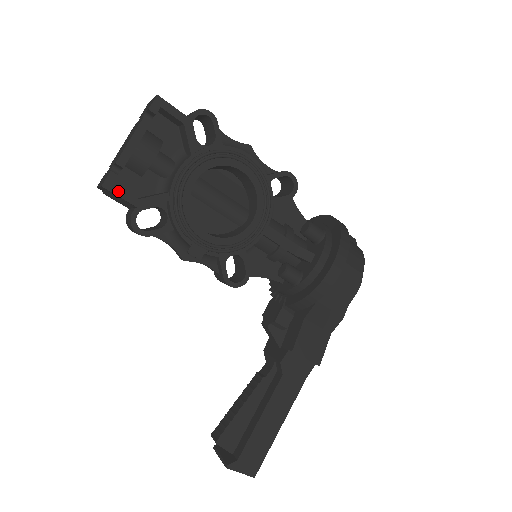
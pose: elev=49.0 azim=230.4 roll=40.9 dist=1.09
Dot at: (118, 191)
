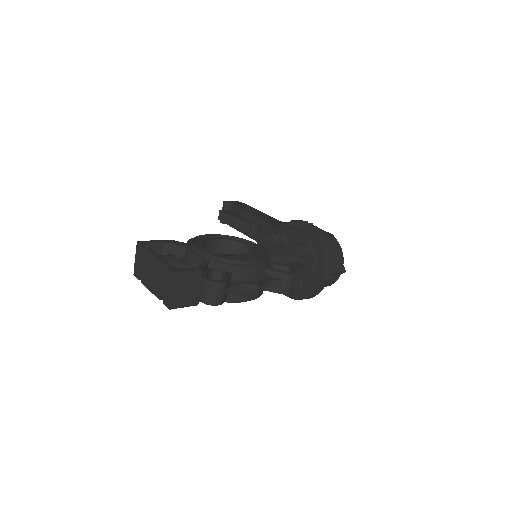
Dot at: occluded
